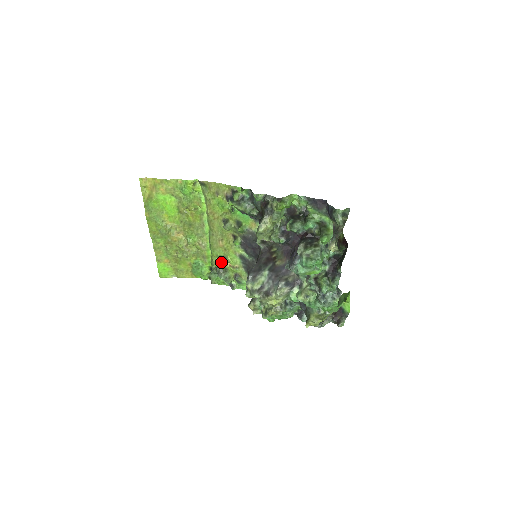
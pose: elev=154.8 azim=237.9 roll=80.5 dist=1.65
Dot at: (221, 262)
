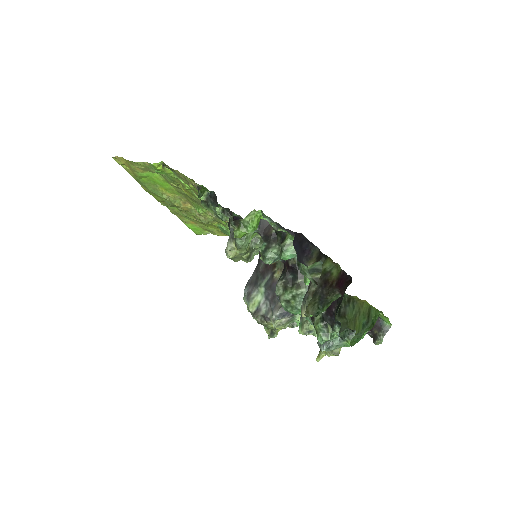
Dot at: occluded
